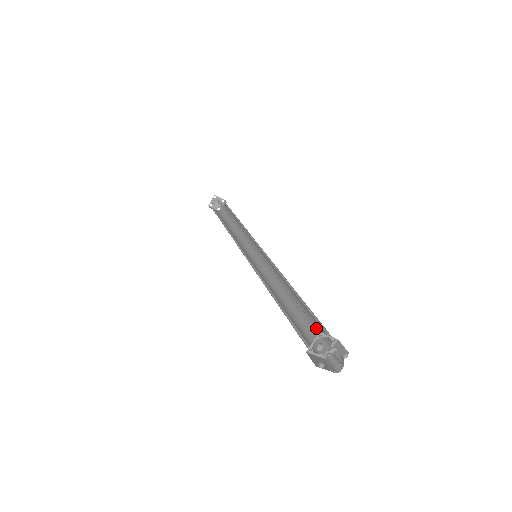
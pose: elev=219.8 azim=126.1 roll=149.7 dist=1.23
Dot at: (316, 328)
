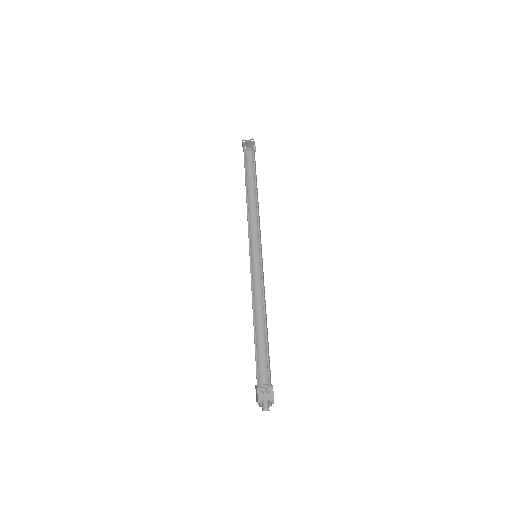
Dot at: occluded
